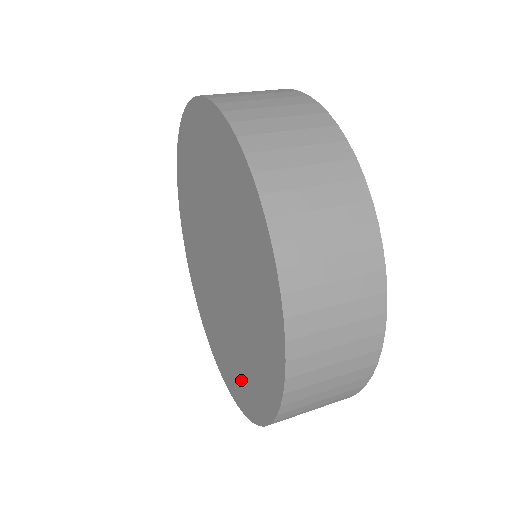
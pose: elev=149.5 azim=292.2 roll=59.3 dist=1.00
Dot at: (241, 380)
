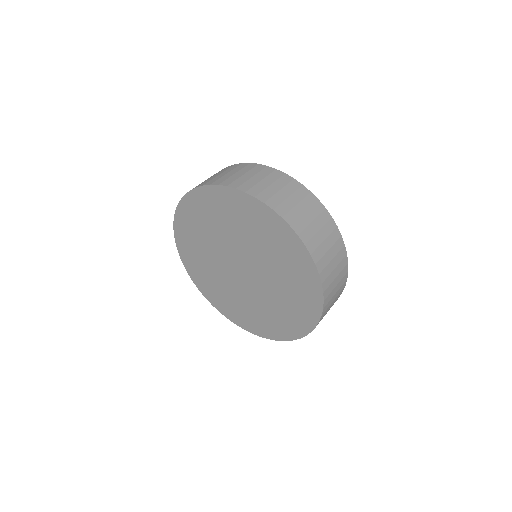
Dot at: (263, 323)
